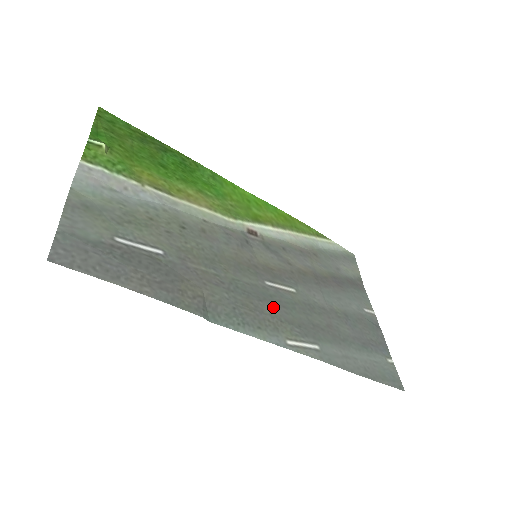
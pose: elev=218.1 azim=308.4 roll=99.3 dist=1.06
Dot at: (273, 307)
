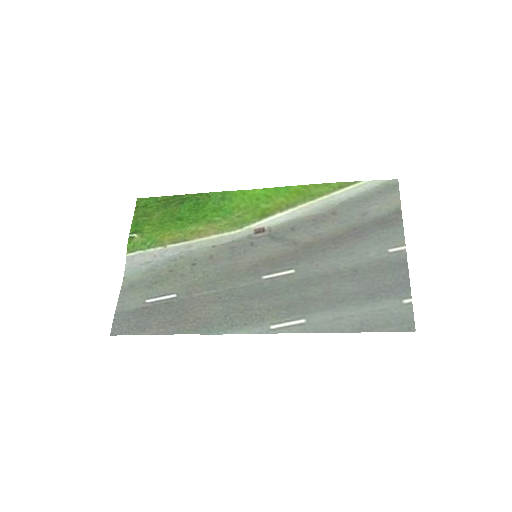
Dot at: (263, 300)
